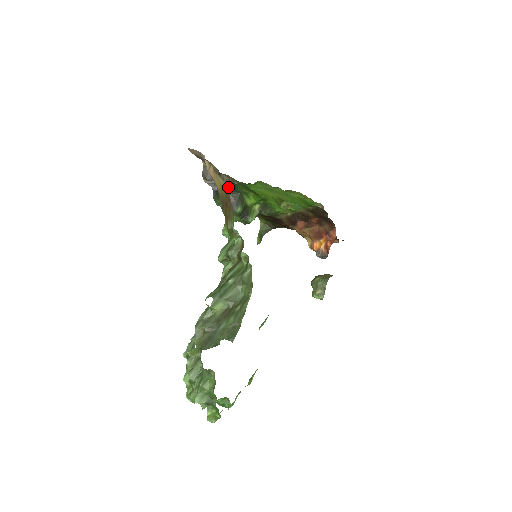
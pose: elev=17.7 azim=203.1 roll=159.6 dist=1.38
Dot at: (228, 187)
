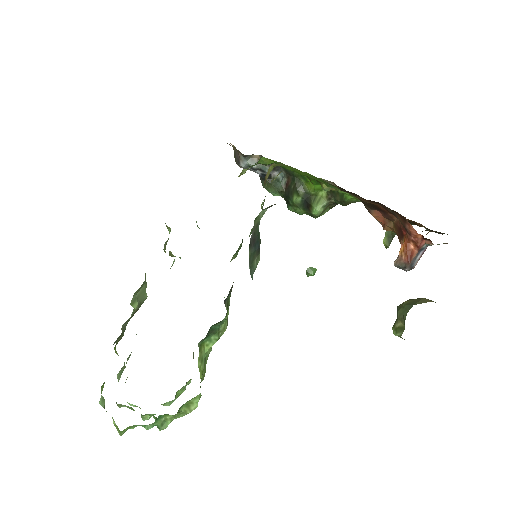
Dot at: (276, 171)
